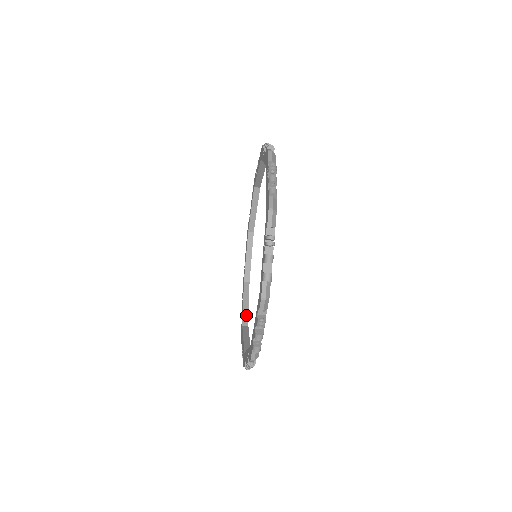
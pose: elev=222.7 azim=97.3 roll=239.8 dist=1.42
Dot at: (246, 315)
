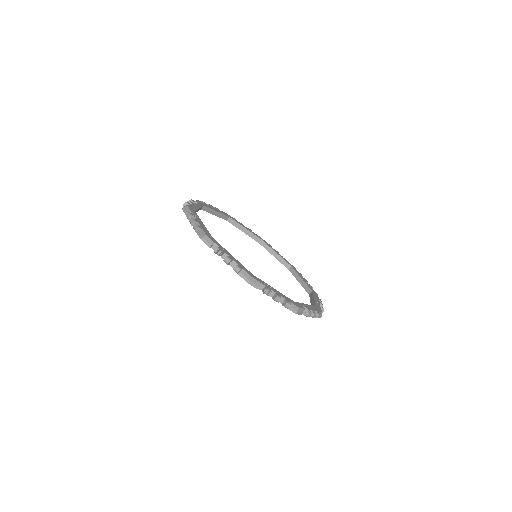
Dot at: (313, 304)
